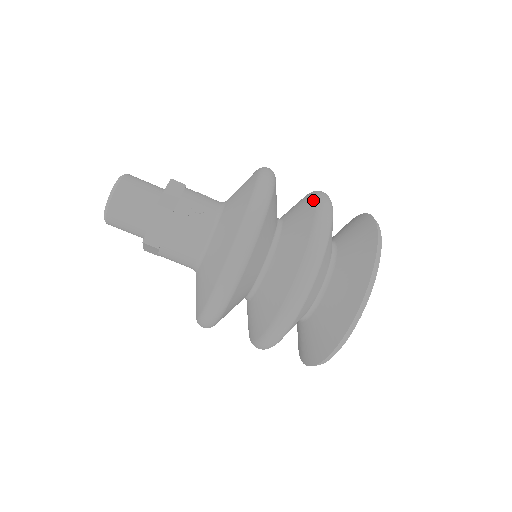
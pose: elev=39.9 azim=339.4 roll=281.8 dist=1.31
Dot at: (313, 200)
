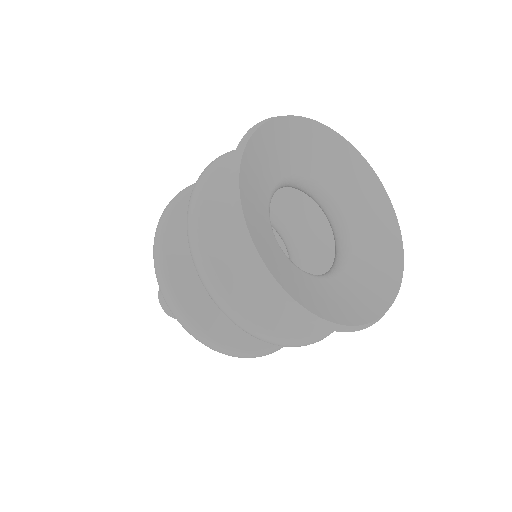
Dot at: occluded
